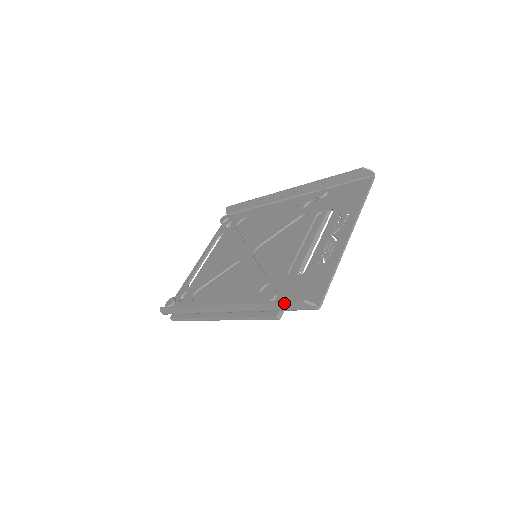
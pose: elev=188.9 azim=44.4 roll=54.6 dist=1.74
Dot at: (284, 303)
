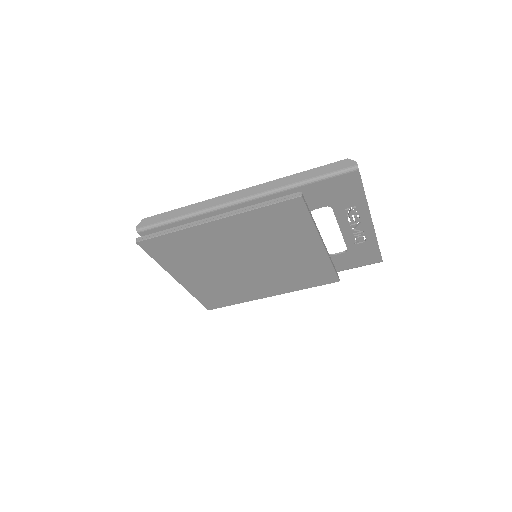
Dot at: (324, 166)
